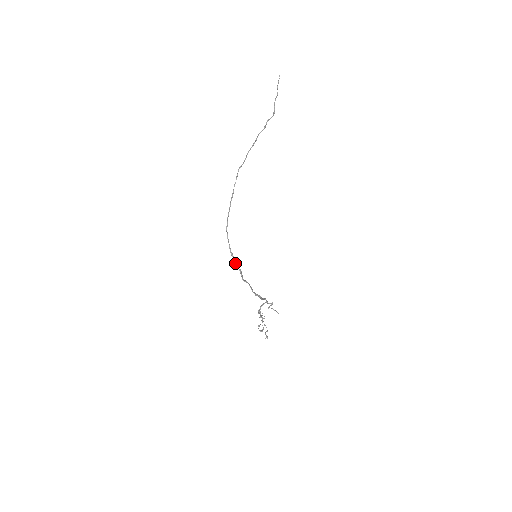
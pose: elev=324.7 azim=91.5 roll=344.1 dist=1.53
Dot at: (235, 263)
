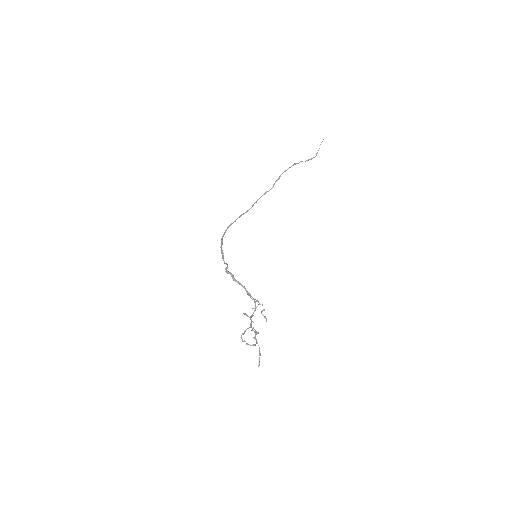
Dot at: (221, 246)
